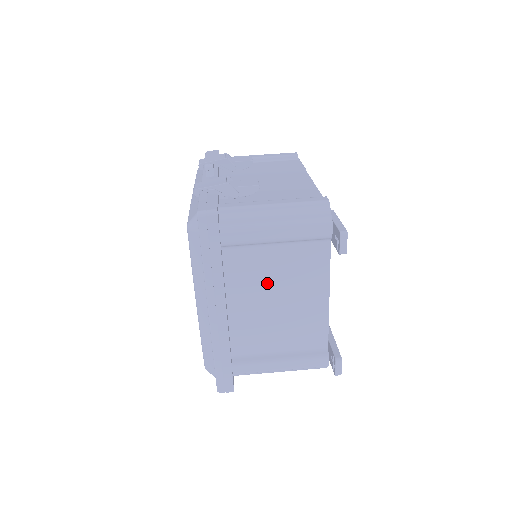
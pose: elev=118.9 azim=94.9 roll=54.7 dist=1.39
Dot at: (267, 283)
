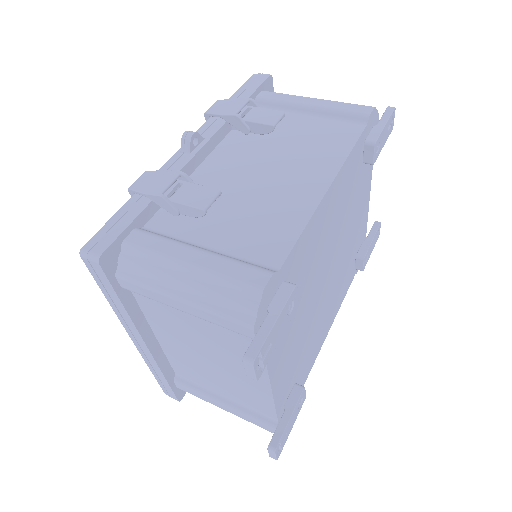
Dot at: (192, 339)
